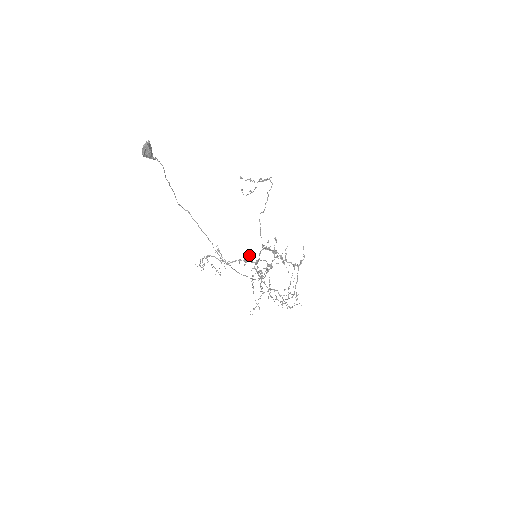
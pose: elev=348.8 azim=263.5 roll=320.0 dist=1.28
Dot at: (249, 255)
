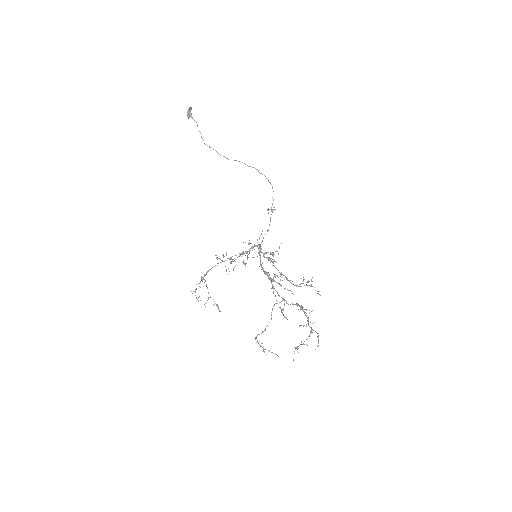
Dot at: (250, 250)
